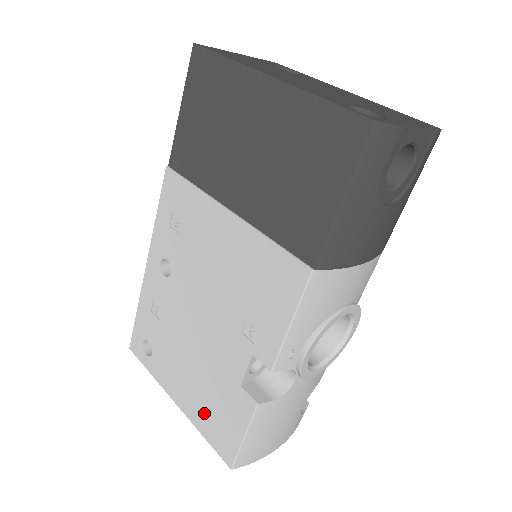
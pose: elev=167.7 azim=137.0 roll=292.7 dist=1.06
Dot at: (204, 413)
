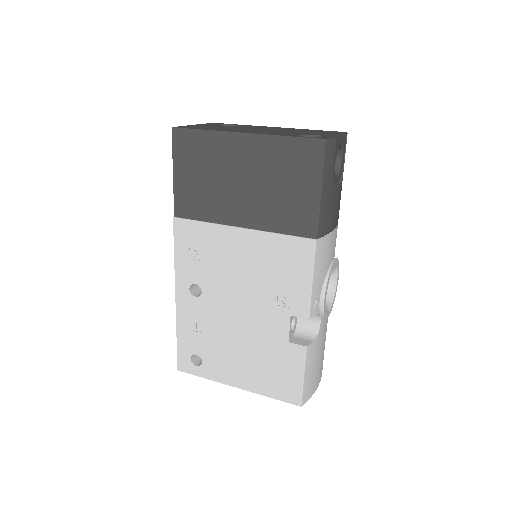
Dot at: (265, 380)
